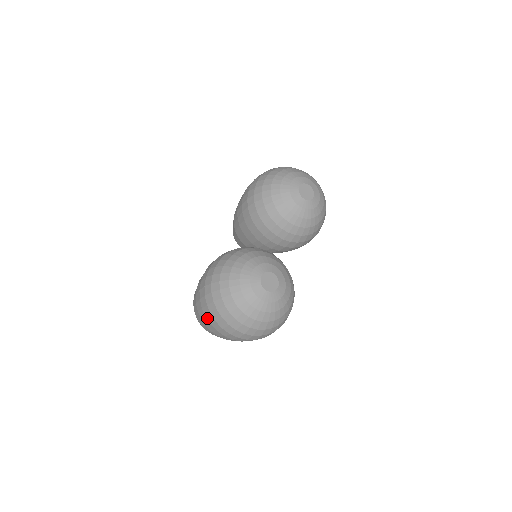
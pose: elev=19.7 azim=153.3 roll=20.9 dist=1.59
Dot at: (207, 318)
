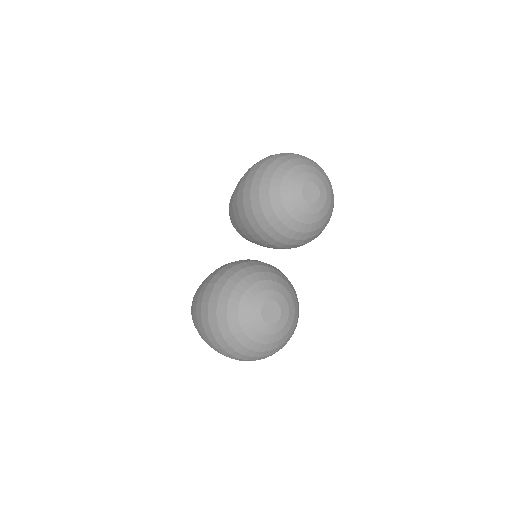
Dot at: (206, 341)
